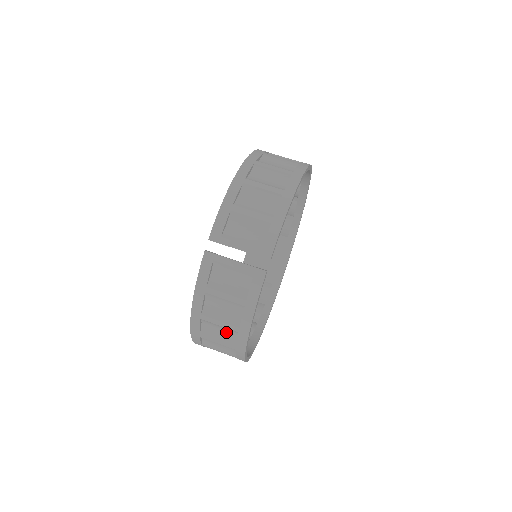
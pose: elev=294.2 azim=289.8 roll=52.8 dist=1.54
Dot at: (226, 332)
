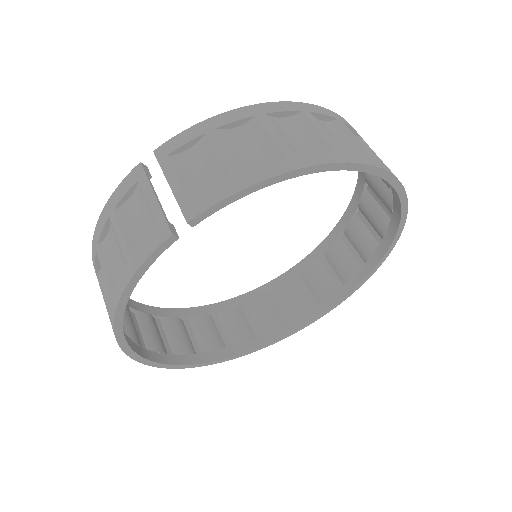
Dot at: occluded
